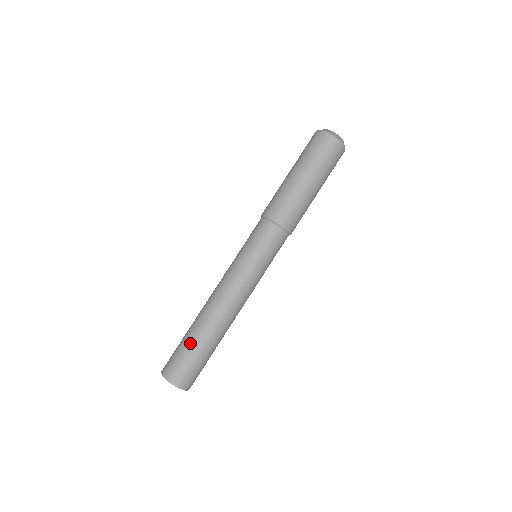
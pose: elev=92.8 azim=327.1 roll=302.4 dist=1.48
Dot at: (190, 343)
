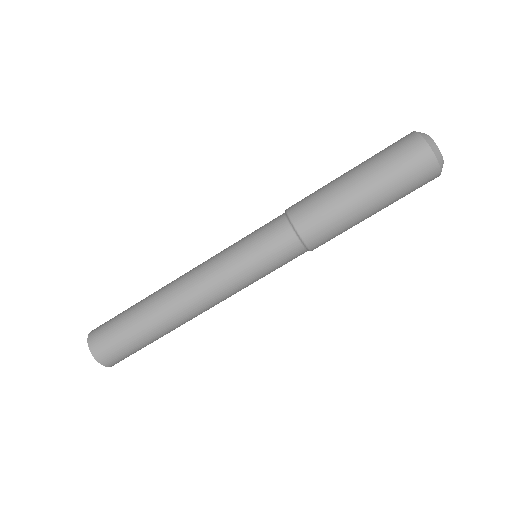
Dot at: (141, 338)
